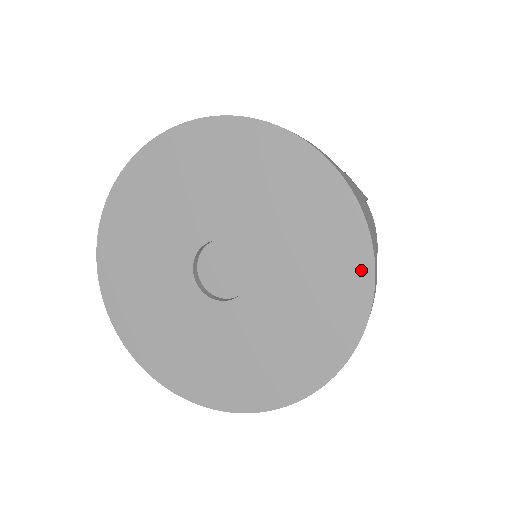
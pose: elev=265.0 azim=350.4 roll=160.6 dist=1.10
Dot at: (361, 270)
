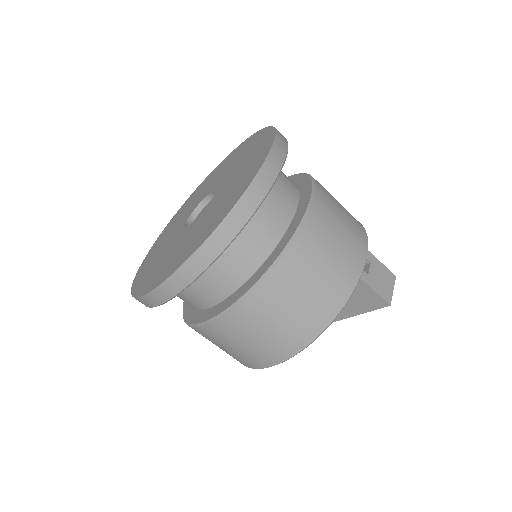
Dot at: (220, 219)
